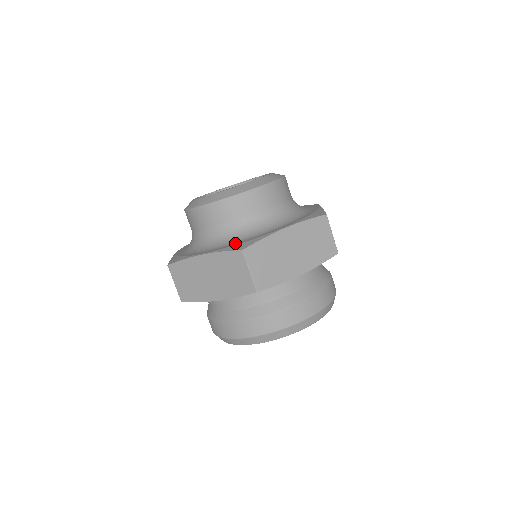
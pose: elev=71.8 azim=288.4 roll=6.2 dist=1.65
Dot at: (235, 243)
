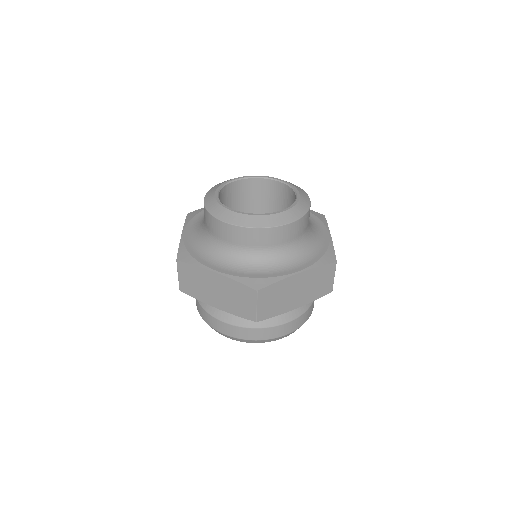
Dot at: (250, 273)
